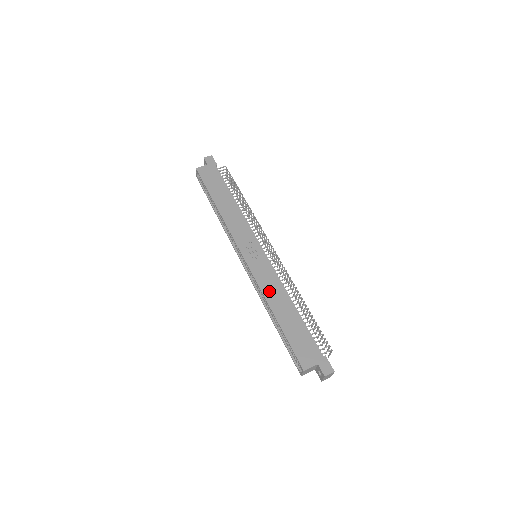
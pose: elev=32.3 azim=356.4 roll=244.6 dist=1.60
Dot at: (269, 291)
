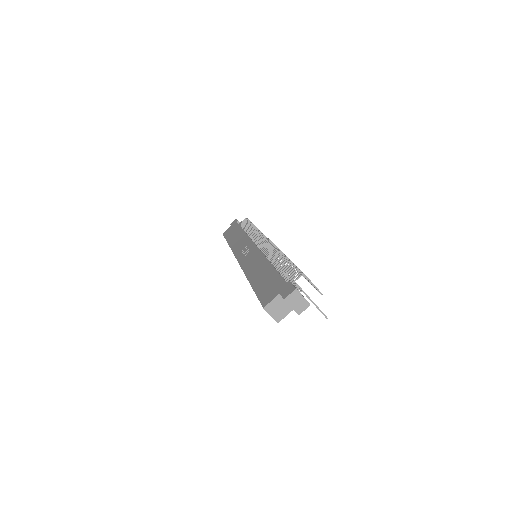
Dot at: (250, 268)
